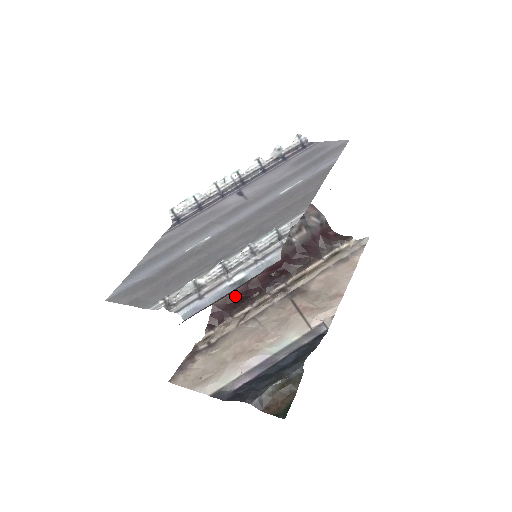
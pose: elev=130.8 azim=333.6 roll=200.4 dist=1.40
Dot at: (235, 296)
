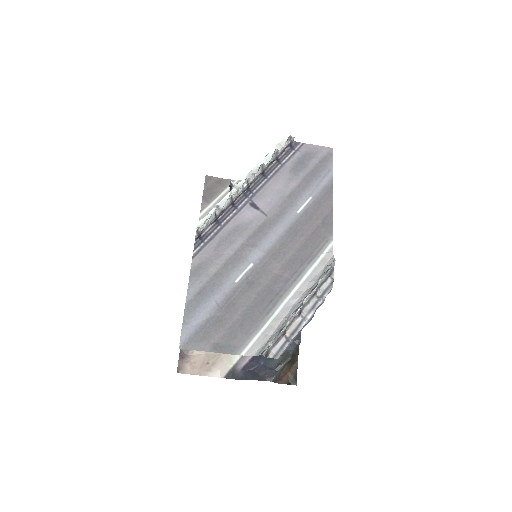
Dot at: occluded
